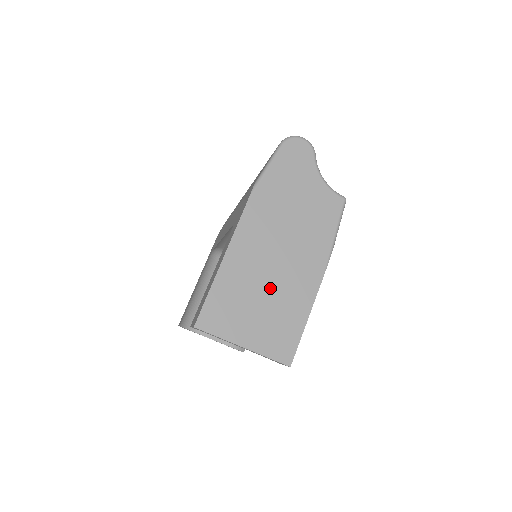
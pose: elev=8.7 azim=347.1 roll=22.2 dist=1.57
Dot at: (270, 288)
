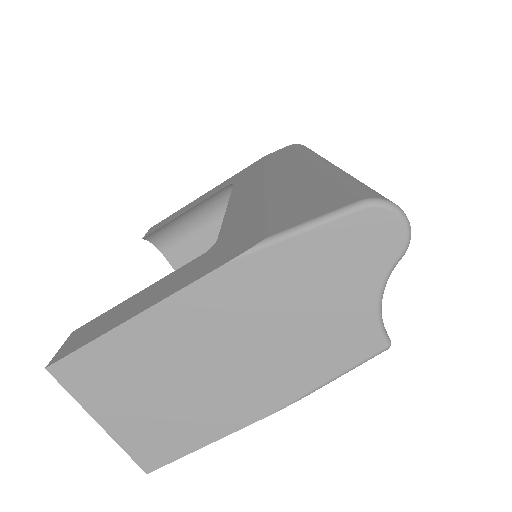
Dot at: (181, 386)
